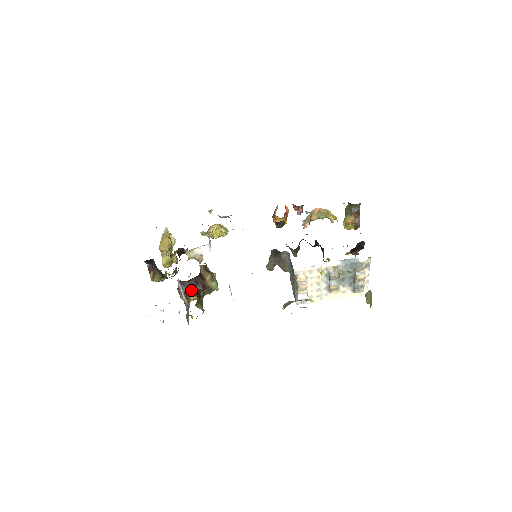
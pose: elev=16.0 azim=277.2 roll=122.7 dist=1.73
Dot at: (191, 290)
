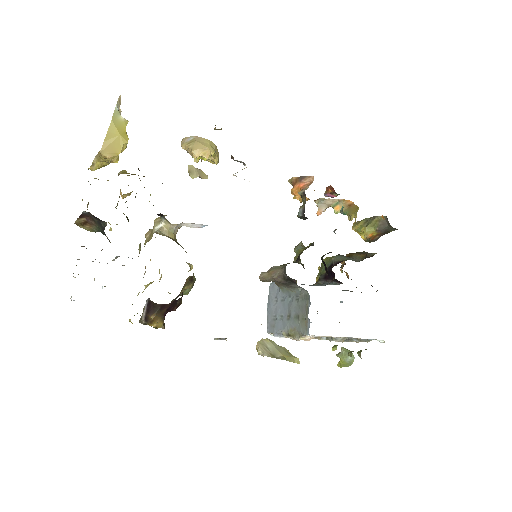
Dot at: (160, 313)
